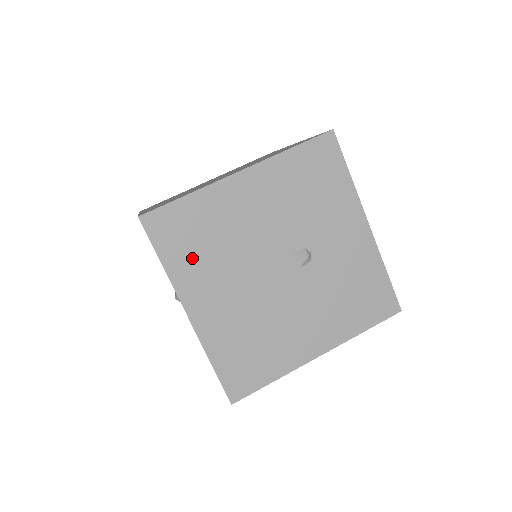
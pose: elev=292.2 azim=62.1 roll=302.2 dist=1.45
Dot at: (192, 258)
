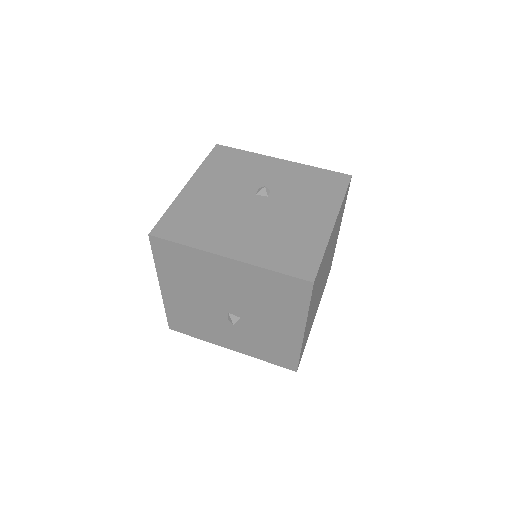
Dot at: (200, 231)
